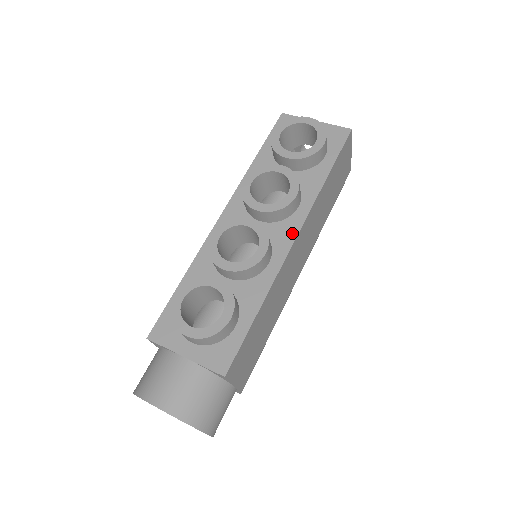
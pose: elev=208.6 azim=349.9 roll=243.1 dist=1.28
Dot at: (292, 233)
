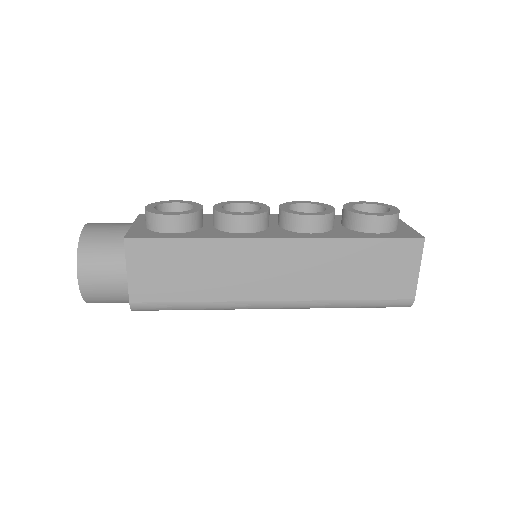
Dot at: (281, 235)
